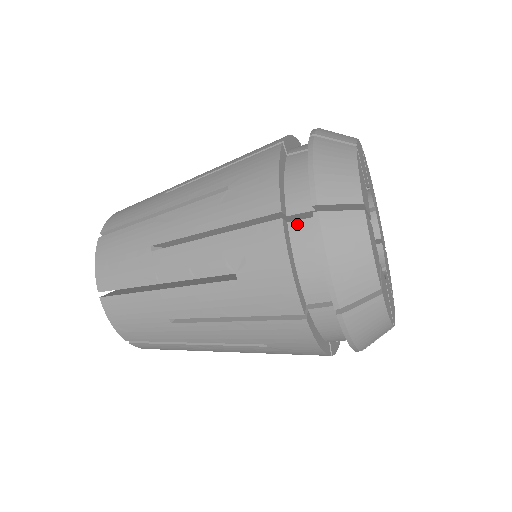
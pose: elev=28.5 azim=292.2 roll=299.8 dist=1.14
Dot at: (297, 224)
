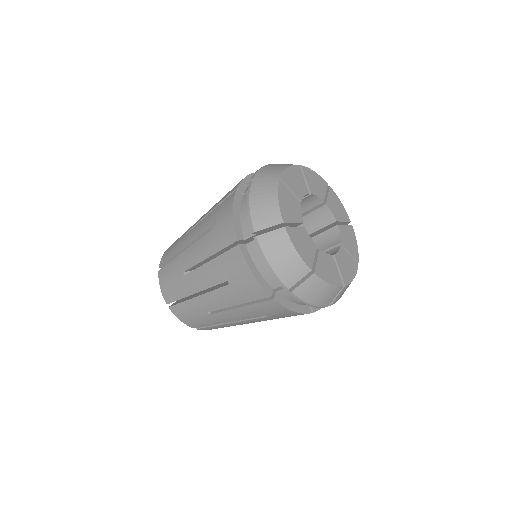
Dot at: (282, 291)
